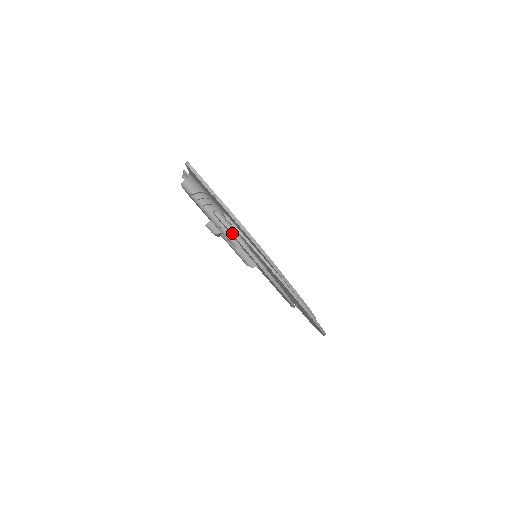
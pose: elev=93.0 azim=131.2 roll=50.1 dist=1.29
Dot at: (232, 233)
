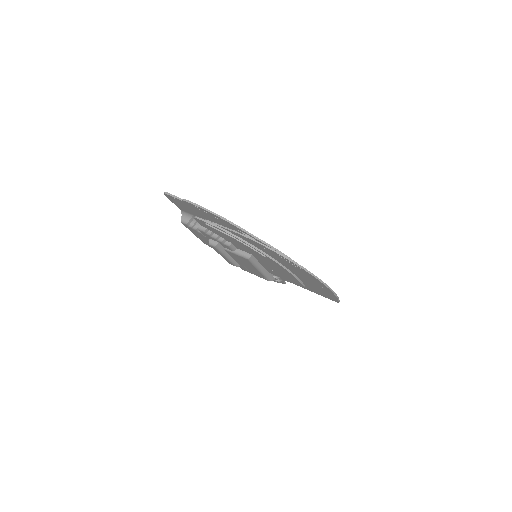
Dot at: (207, 223)
